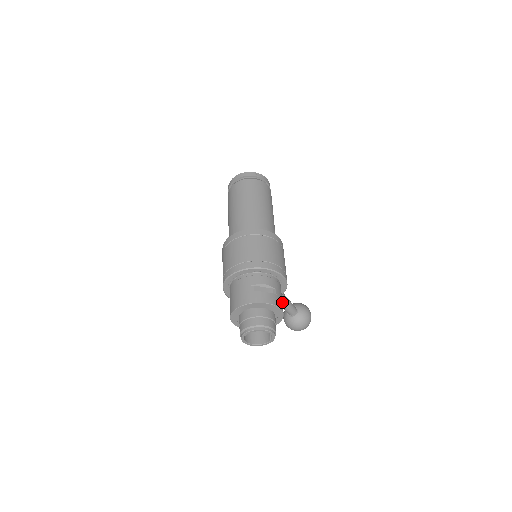
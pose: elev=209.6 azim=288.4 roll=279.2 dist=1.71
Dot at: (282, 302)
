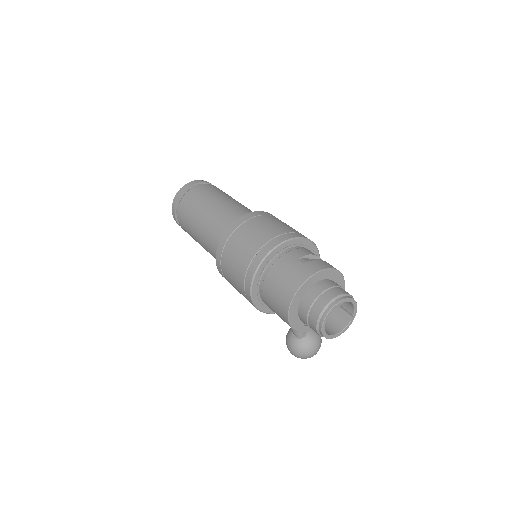
Dot at: occluded
